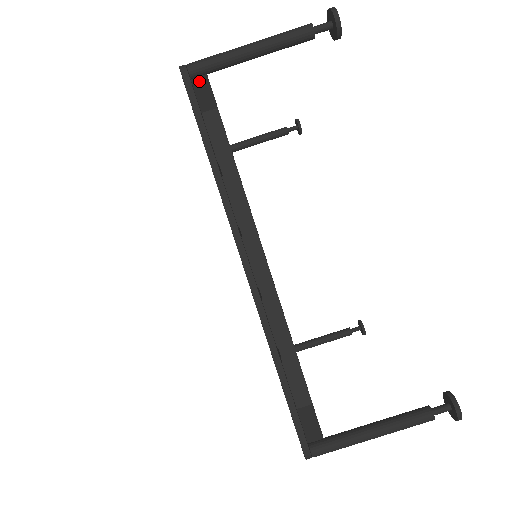
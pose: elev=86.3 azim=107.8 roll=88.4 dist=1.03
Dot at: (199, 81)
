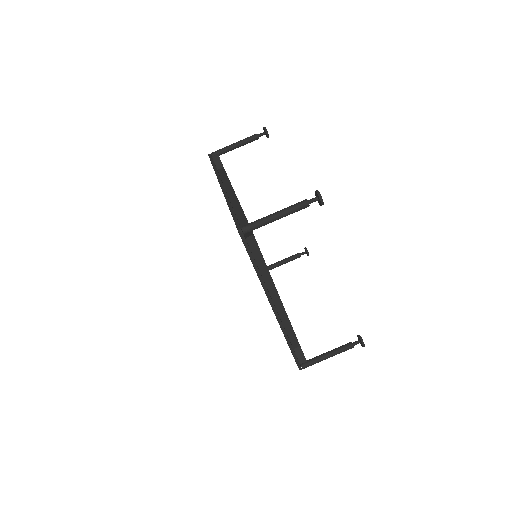
Dot at: (215, 157)
